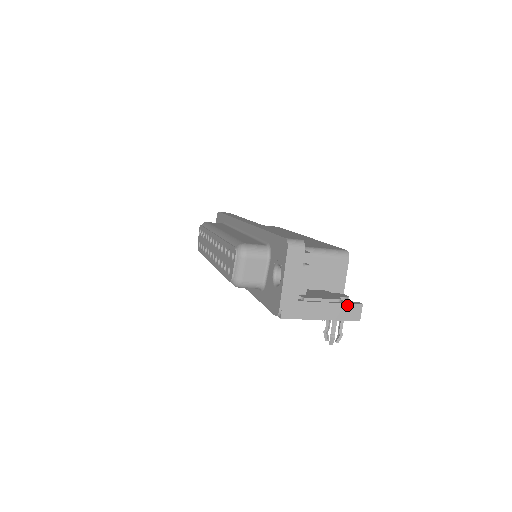
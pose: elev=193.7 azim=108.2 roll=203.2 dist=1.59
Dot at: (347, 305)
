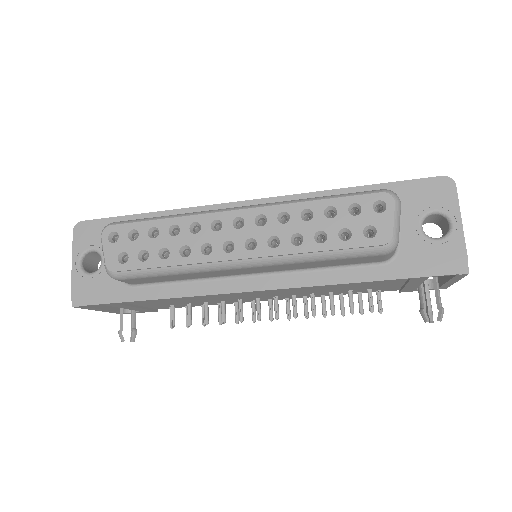
Dot at: occluded
